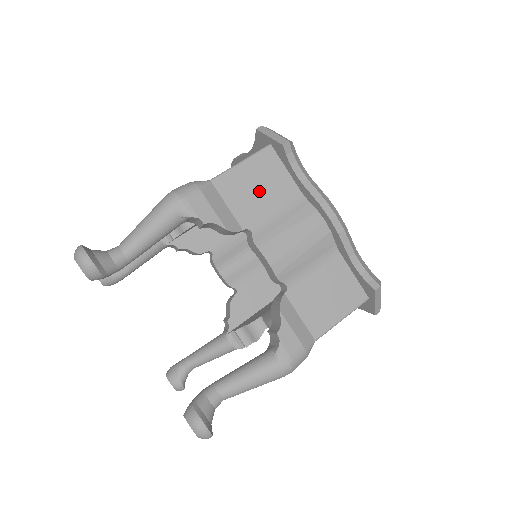
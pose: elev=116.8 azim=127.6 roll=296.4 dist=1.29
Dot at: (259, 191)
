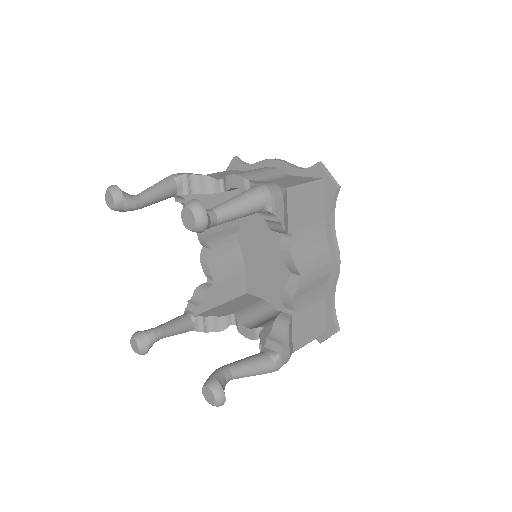
Dot at: (226, 175)
